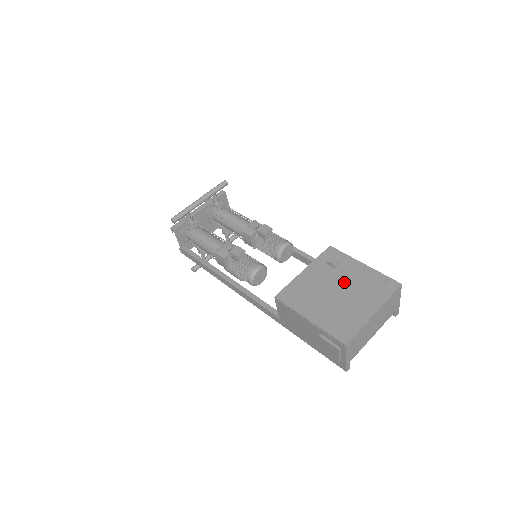
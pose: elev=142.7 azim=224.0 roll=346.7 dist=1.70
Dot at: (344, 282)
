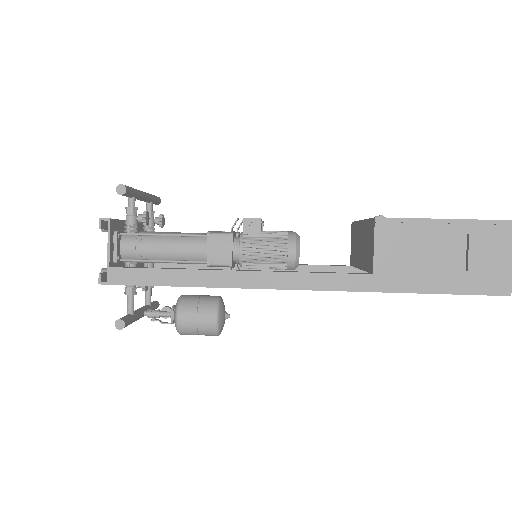
Dot at: occluded
